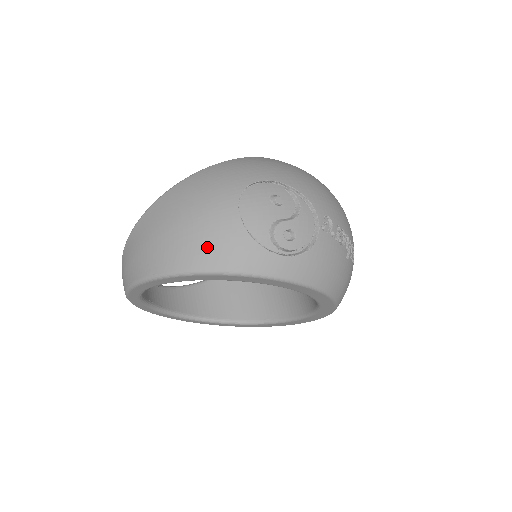
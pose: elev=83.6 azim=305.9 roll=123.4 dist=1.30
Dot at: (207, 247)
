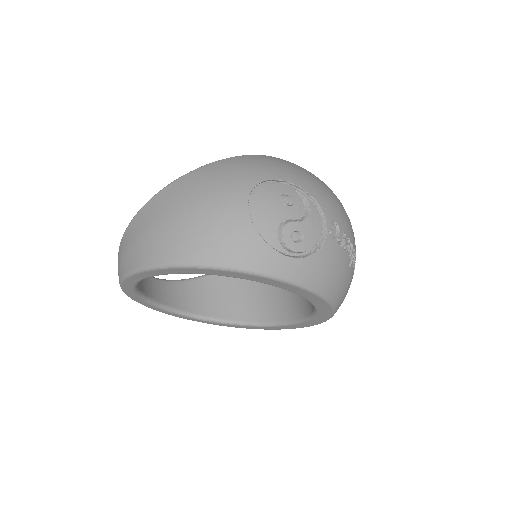
Dot at: (213, 241)
